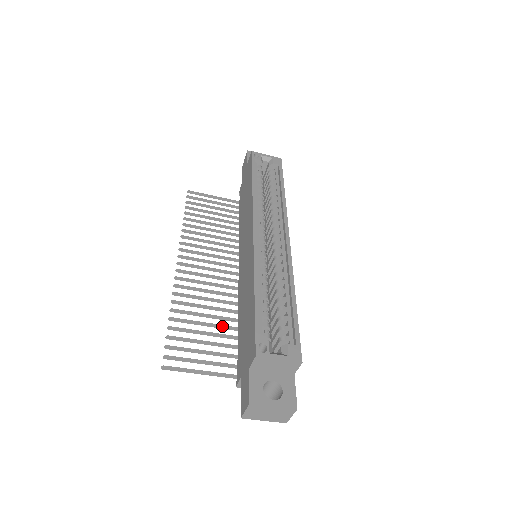
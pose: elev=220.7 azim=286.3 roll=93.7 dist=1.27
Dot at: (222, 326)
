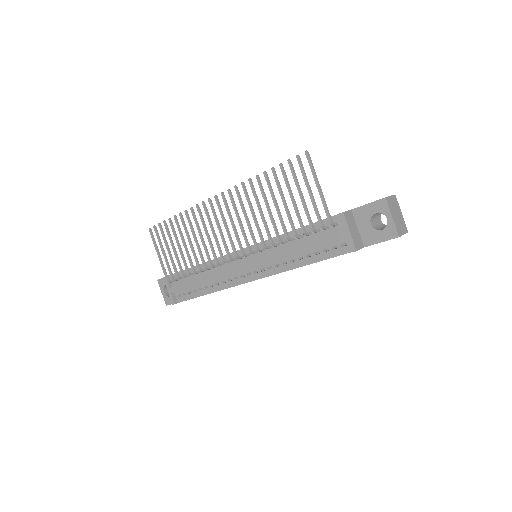
Dot at: (282, 220)
